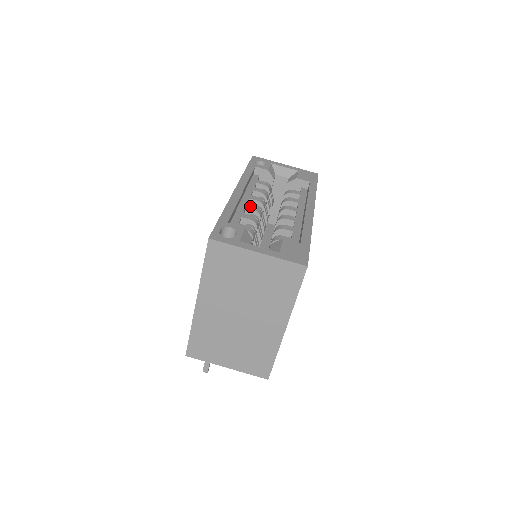
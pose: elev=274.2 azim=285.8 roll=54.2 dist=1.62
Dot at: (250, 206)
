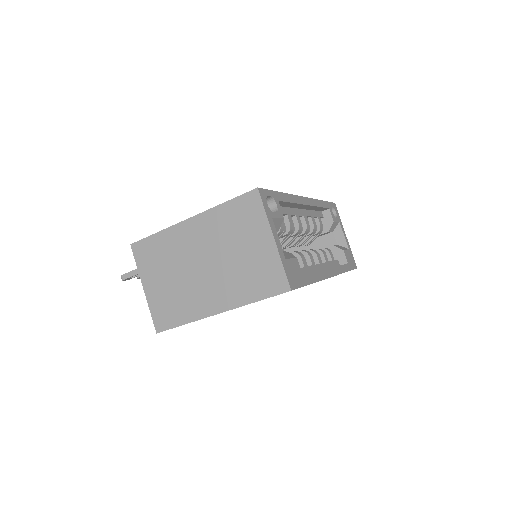
Dot at: (299, 219)
